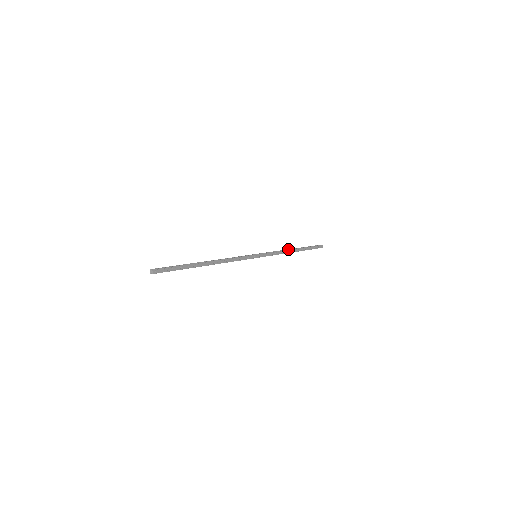
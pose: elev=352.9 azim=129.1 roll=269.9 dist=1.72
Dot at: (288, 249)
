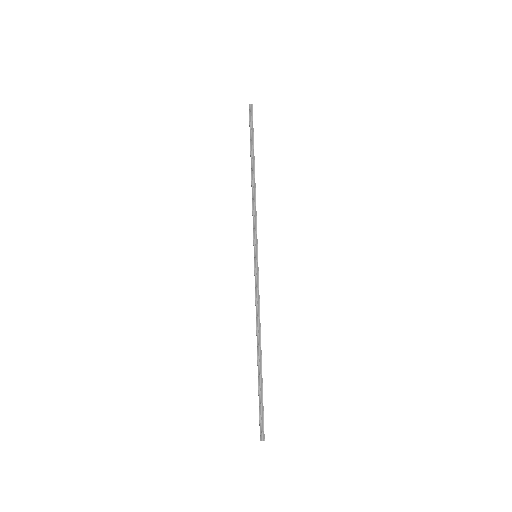
Dot at: (252, 185)
